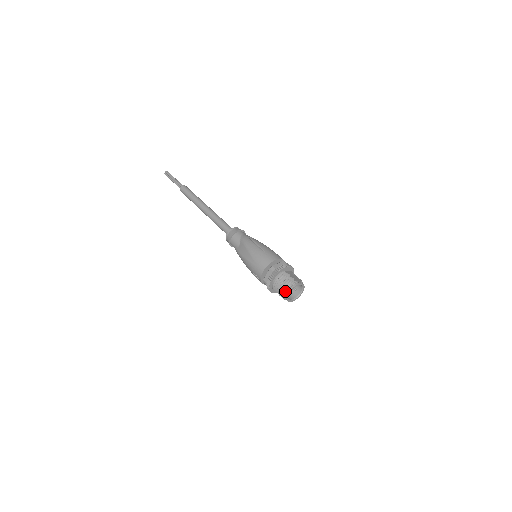
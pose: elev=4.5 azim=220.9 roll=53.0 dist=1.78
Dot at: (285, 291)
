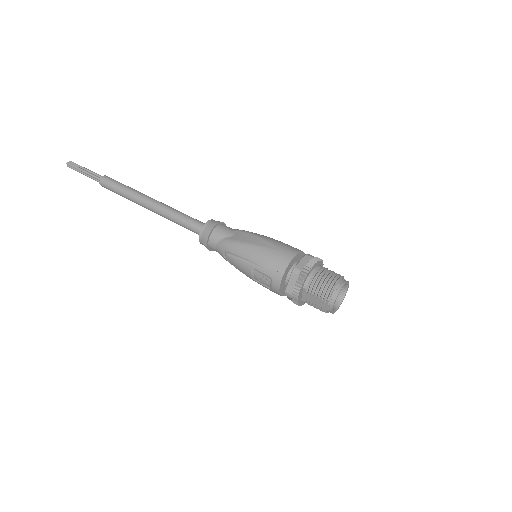
Dot at: (337, 283)
